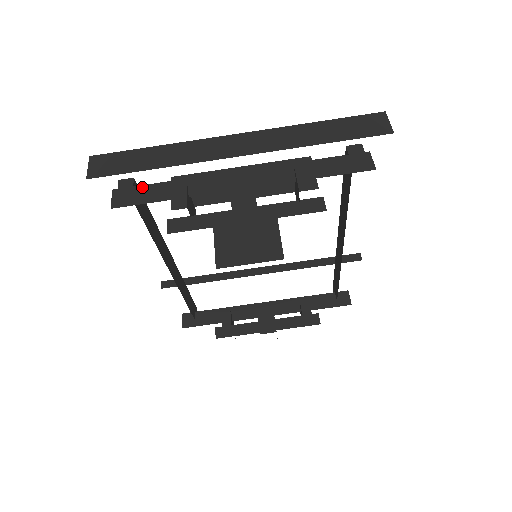
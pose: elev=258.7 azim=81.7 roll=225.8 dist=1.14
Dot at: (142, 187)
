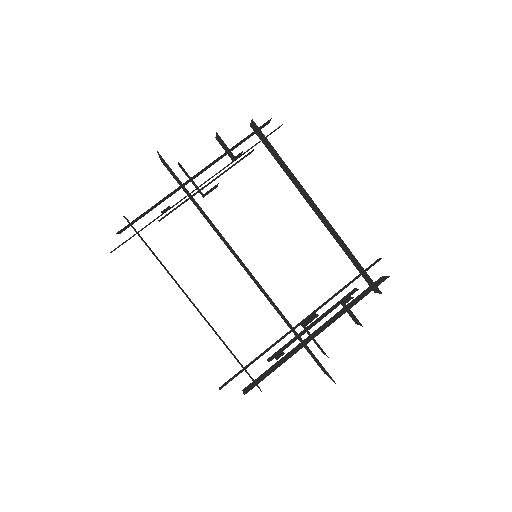
Dot at: occluded
